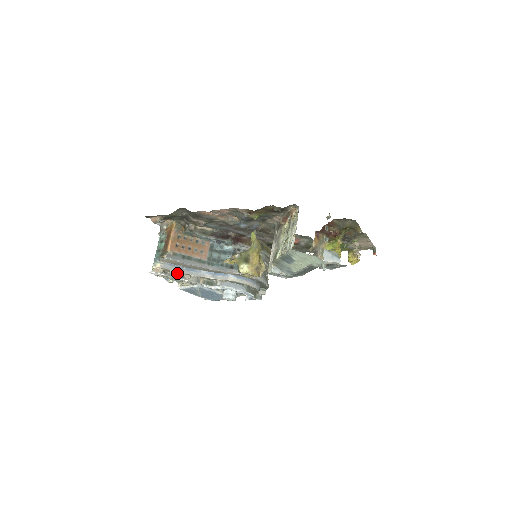
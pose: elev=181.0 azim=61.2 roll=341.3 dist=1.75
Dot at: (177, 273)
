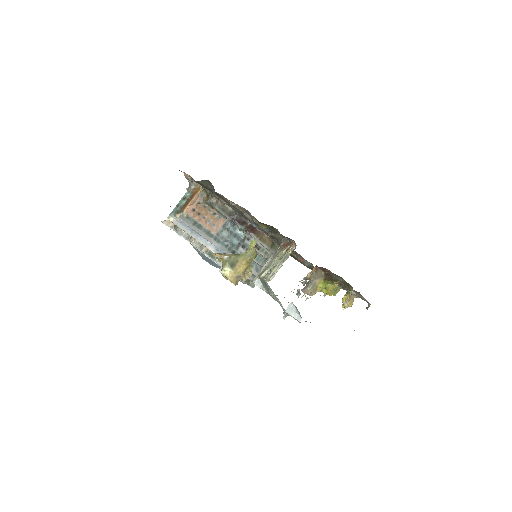
Dot at: (185, 233)
